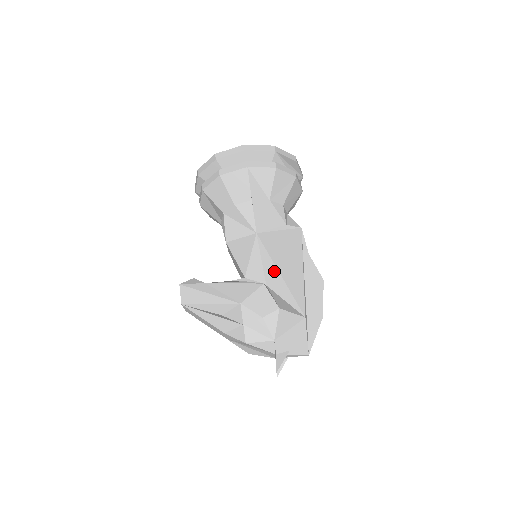
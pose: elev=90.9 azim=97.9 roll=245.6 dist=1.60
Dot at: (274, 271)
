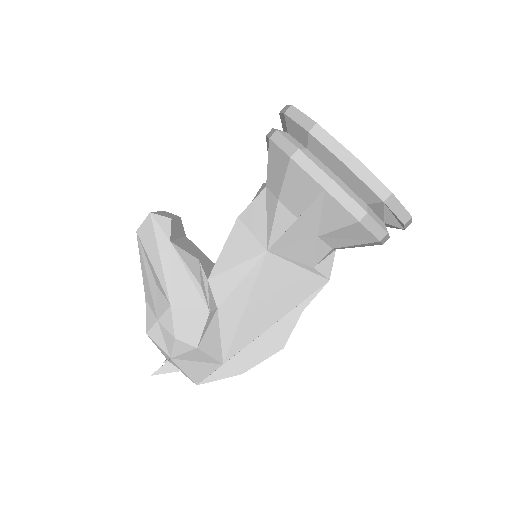
Dot at: (241, 303)
